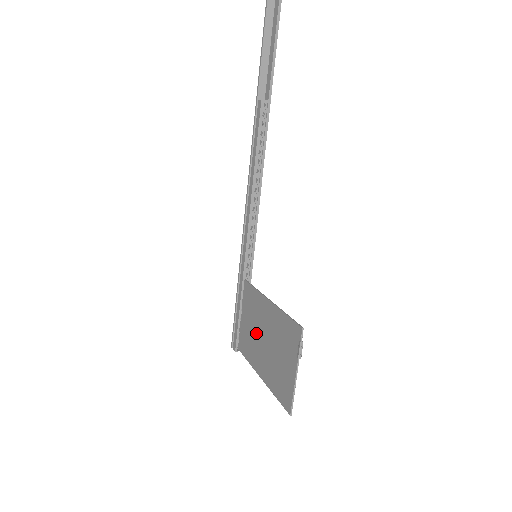
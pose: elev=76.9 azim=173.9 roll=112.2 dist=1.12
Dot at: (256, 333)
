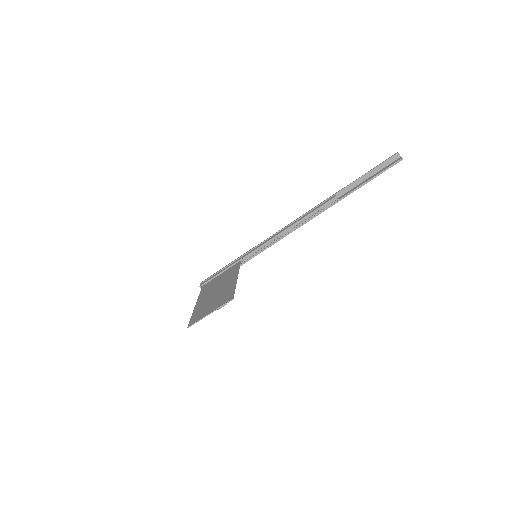
Dot at: (216, 286)
